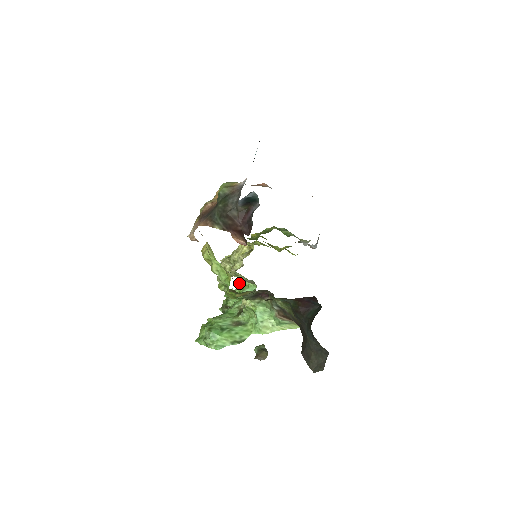
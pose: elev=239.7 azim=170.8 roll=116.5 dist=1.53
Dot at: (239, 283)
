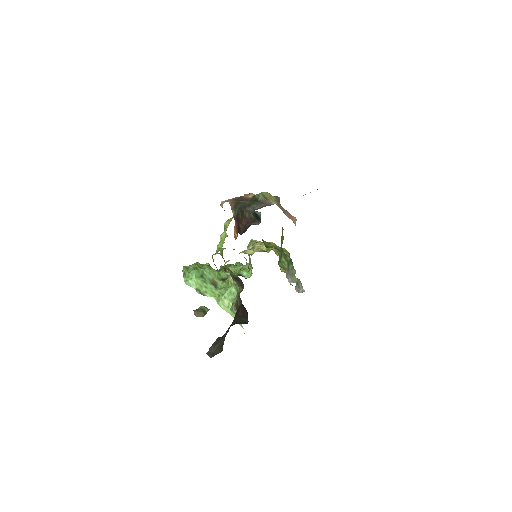
Dot at: (247, 264)
